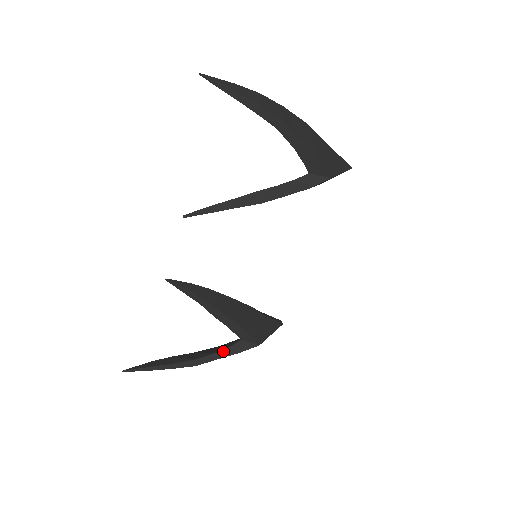
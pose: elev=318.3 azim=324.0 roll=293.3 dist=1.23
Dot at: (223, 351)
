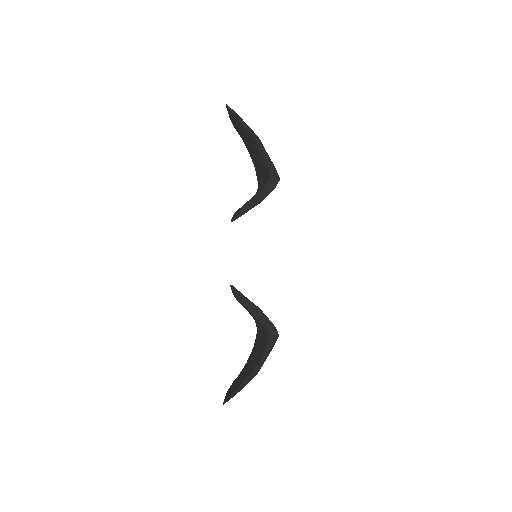
Dot at: (265, 351)
